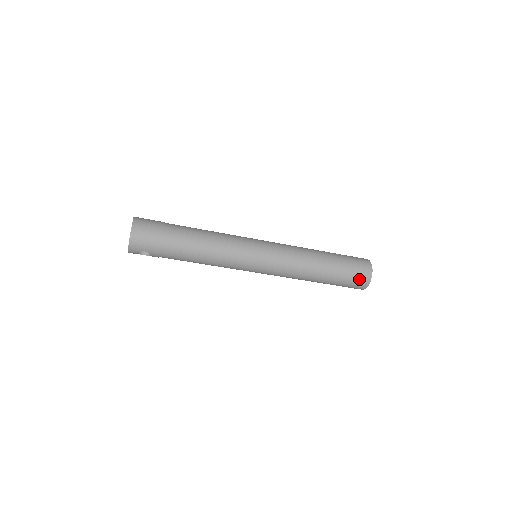
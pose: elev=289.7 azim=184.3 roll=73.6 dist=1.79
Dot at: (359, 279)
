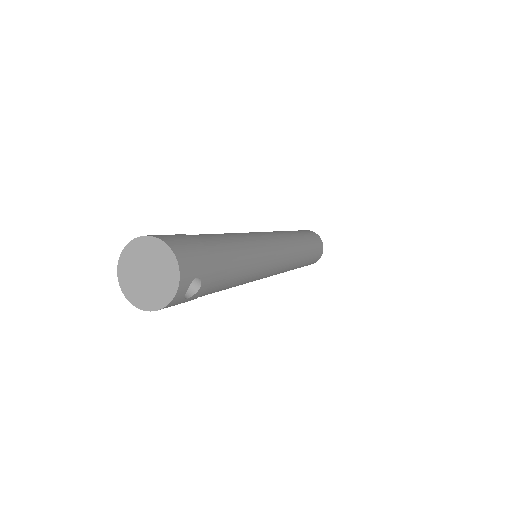
Dot at: (318, 242)
